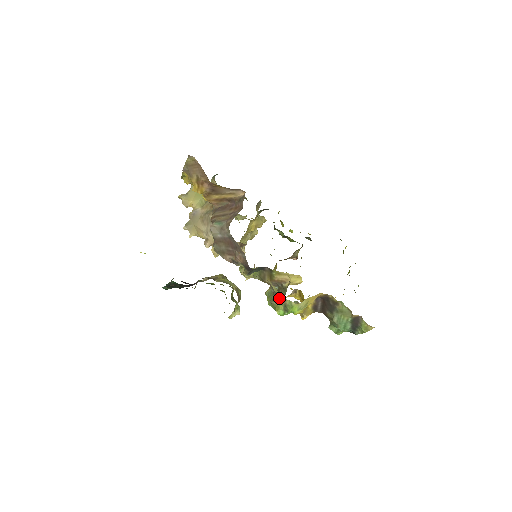
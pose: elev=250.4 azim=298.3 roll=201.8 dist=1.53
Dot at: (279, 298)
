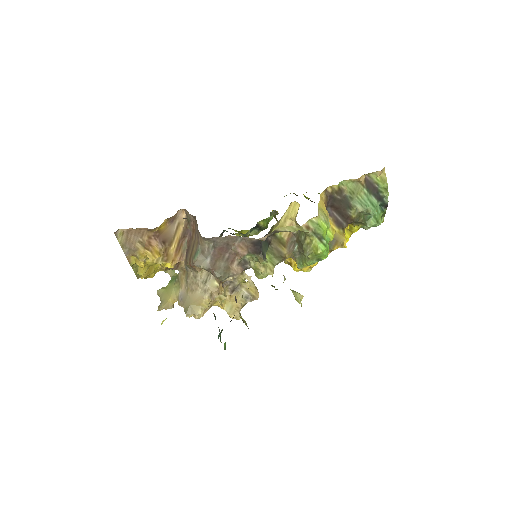
Dot at: (305, 240)
